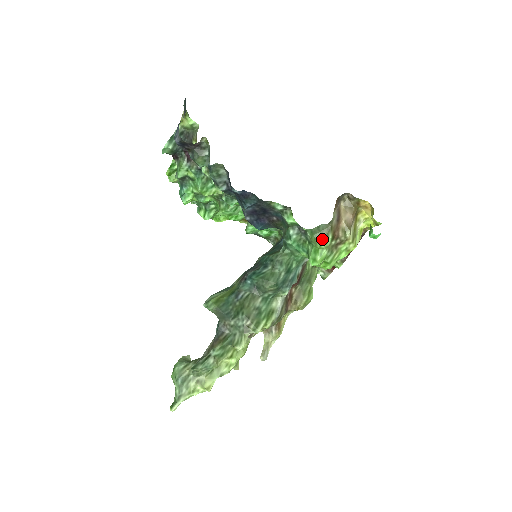
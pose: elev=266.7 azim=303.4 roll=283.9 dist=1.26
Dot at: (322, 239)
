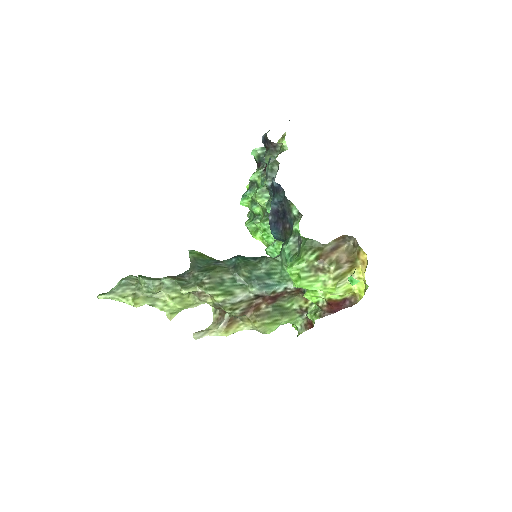
Dot at: (308, 252)
